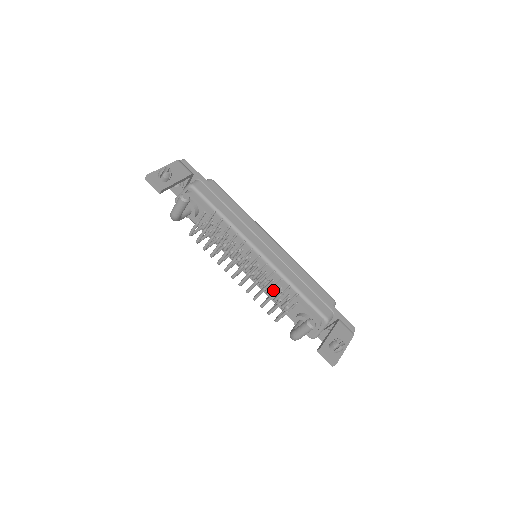
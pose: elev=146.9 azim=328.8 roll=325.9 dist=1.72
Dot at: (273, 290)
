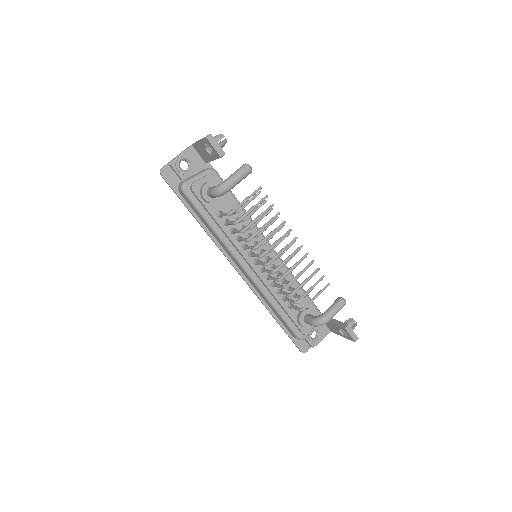
Dot at: occluded
